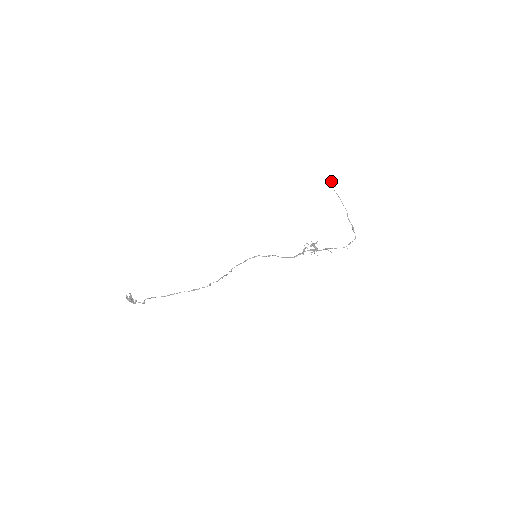
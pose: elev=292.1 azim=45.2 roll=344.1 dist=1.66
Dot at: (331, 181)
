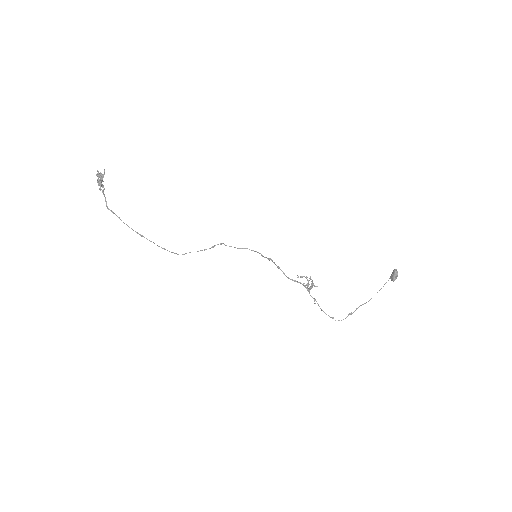
Dot at: (397, 276)
